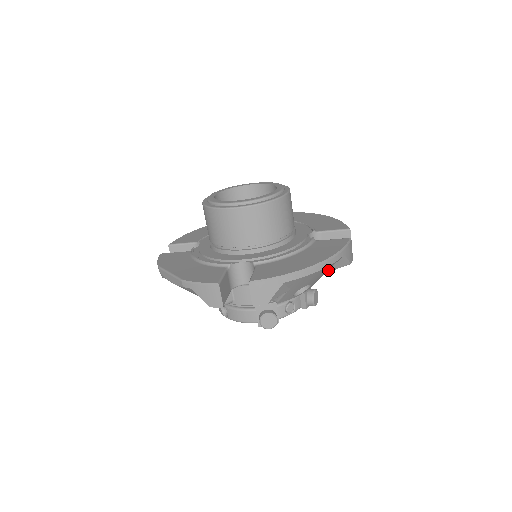
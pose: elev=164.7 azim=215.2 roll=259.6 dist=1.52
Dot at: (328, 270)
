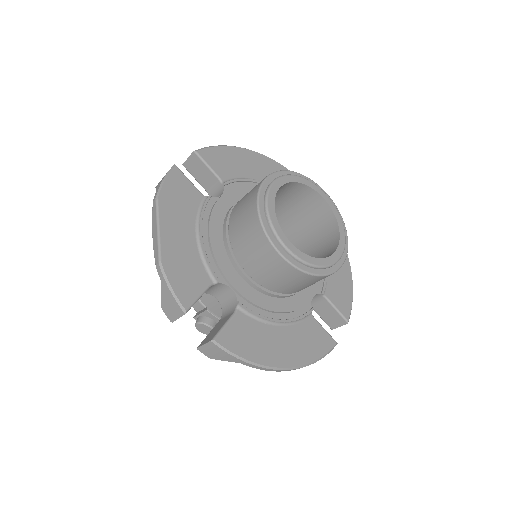
Dot at: occluded
